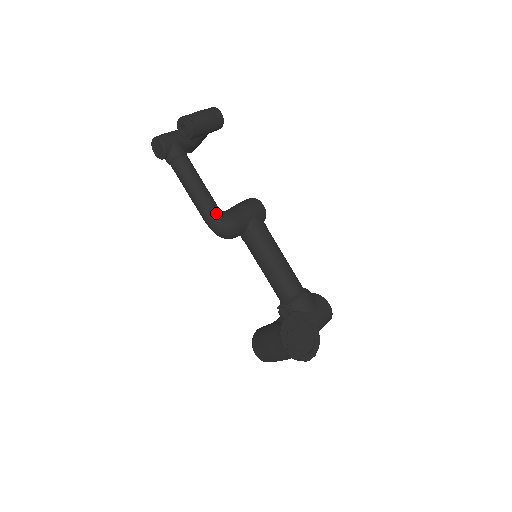
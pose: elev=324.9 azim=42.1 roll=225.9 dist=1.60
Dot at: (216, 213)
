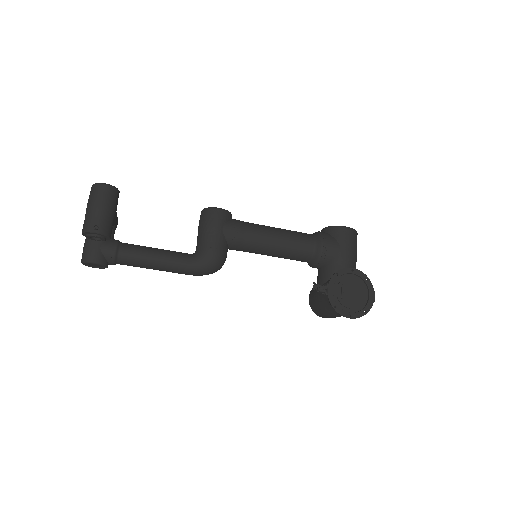
Dot at: (194, 264)
